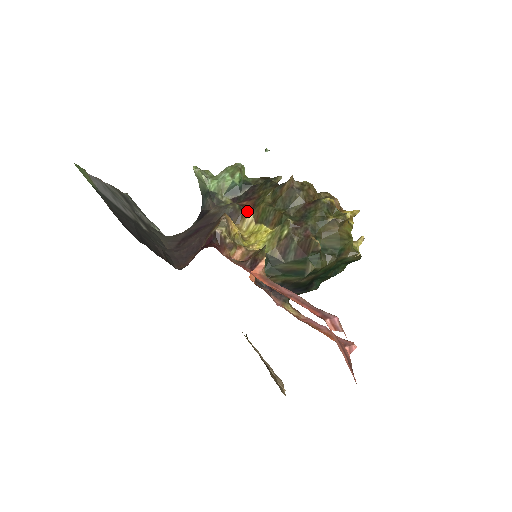
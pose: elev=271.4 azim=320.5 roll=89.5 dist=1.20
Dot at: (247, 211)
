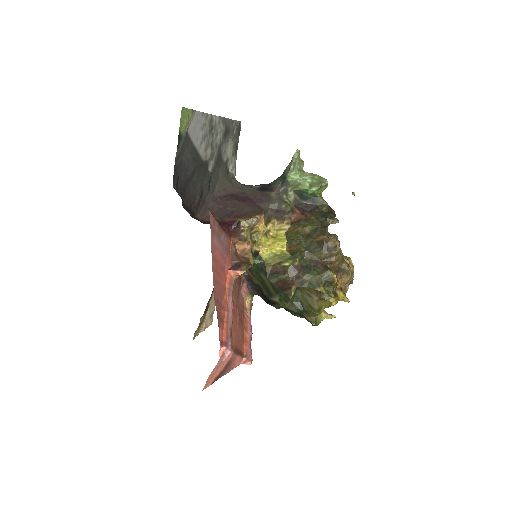
Dot at: (290, 220)
